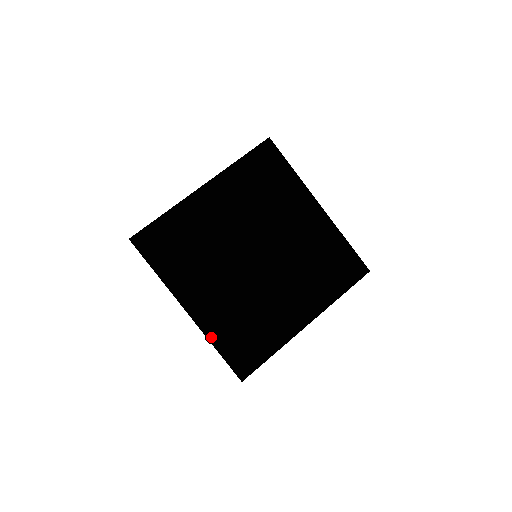
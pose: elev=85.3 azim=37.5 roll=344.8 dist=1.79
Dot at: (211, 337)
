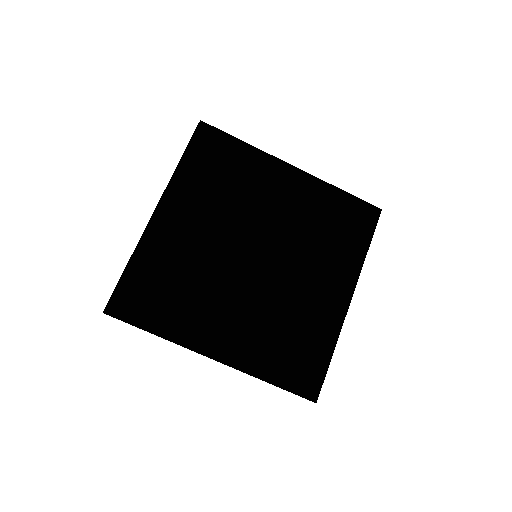
Dot at: (140, 250)
